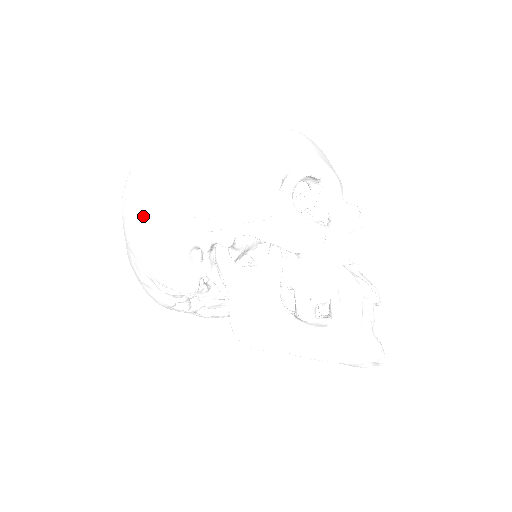
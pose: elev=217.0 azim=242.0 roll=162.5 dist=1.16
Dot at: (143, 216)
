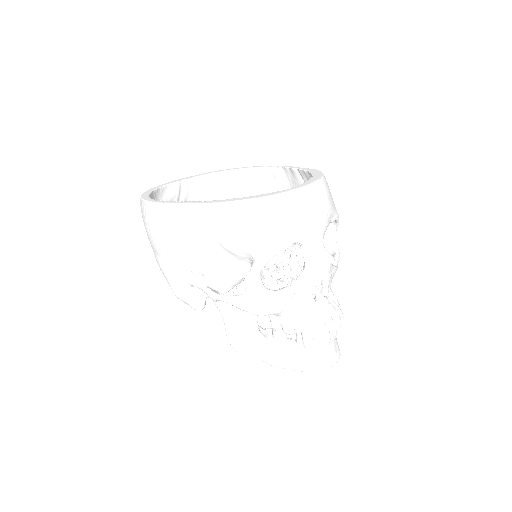
Dot at: (156, 254)
